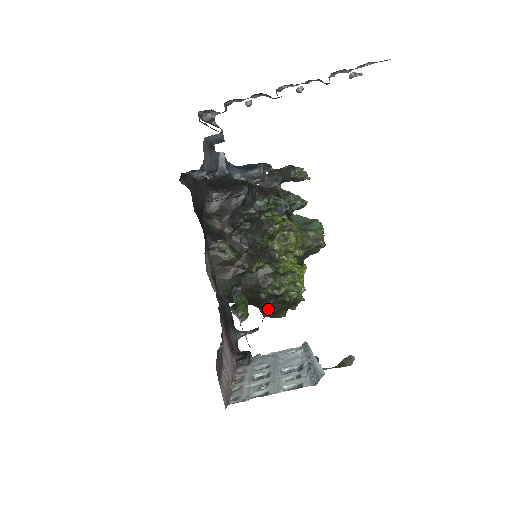
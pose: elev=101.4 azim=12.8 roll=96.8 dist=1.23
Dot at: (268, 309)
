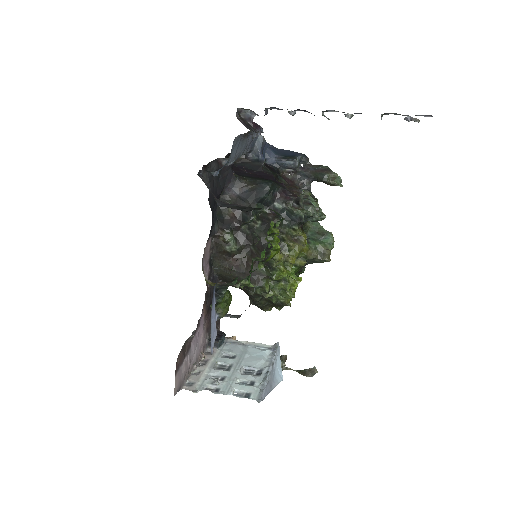
Dot at: (254, 302)
